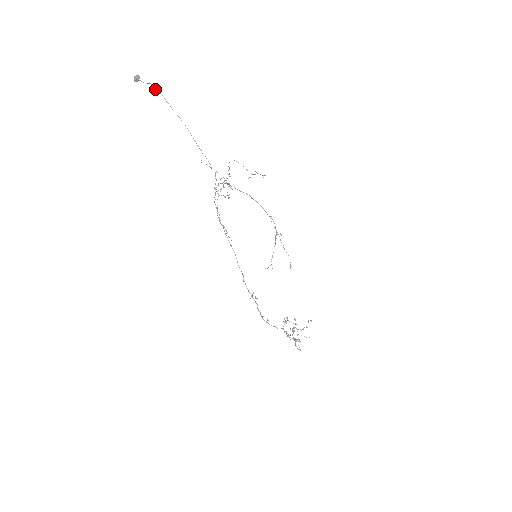
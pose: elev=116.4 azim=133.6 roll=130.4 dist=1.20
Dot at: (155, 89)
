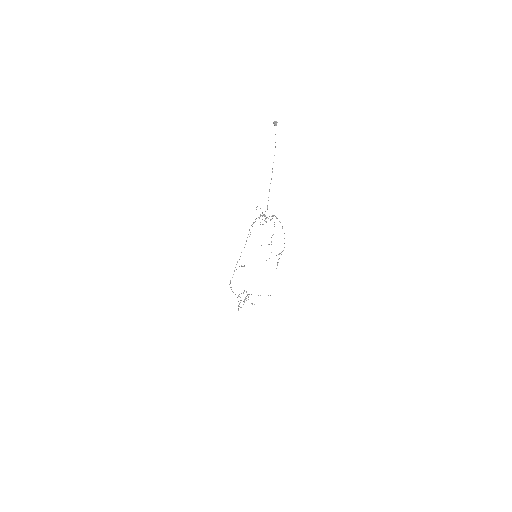
Dot at: occluded
